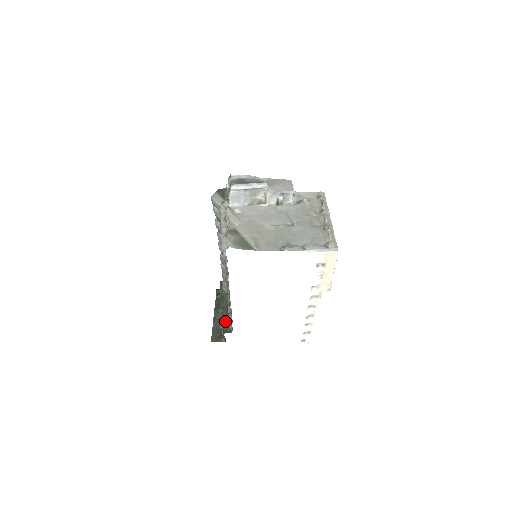
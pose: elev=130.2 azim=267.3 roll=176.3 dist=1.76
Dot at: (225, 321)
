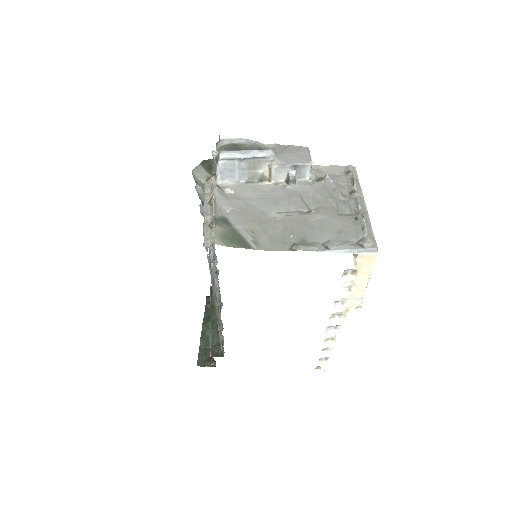
Dot at: (215, 340)
